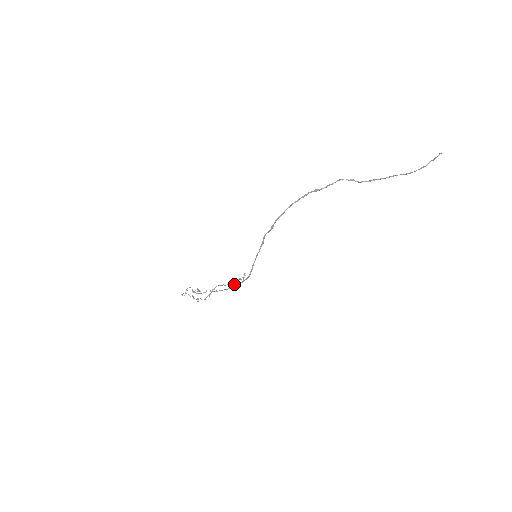
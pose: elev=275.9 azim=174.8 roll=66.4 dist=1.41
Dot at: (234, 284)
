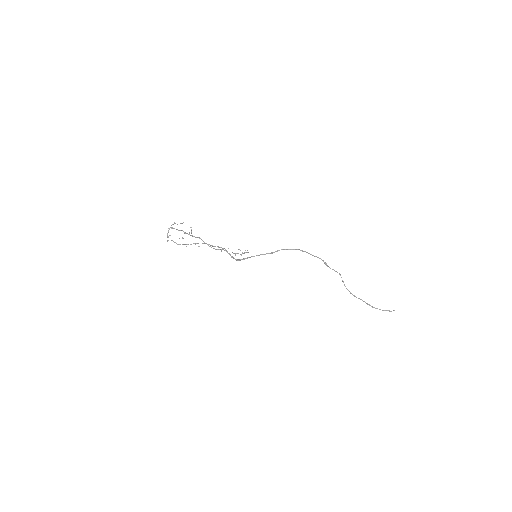
Dot at: occluded
